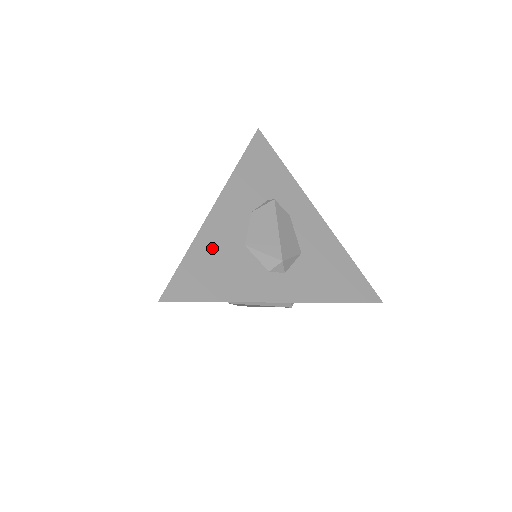
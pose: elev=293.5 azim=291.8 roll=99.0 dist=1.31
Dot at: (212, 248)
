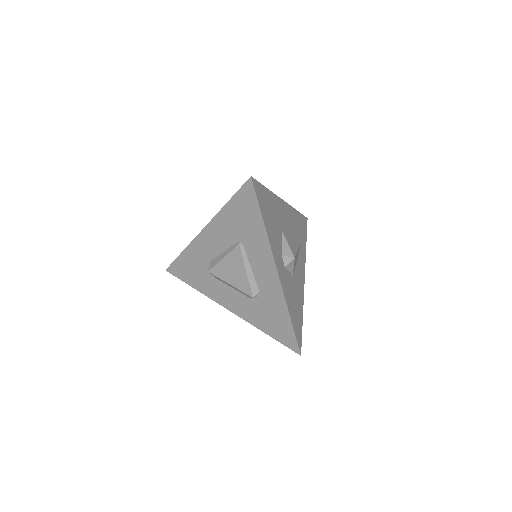
Dot at: (275, 207)
